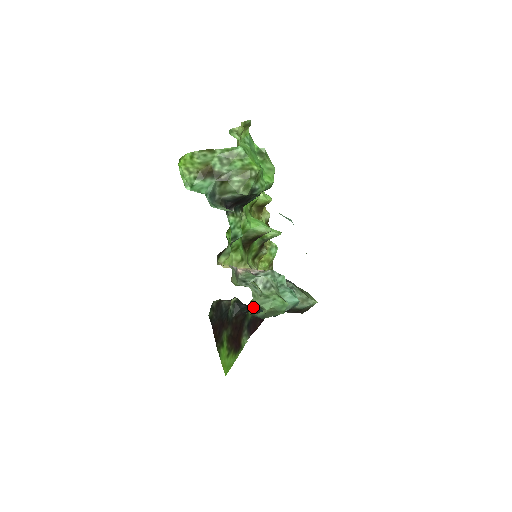
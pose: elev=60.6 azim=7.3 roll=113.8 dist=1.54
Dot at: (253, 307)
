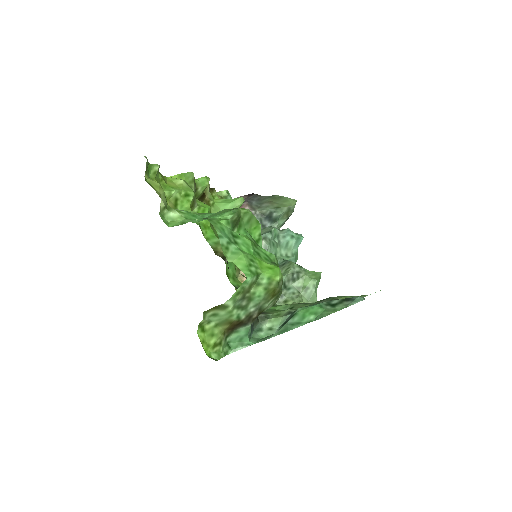
Dot at: occluded
